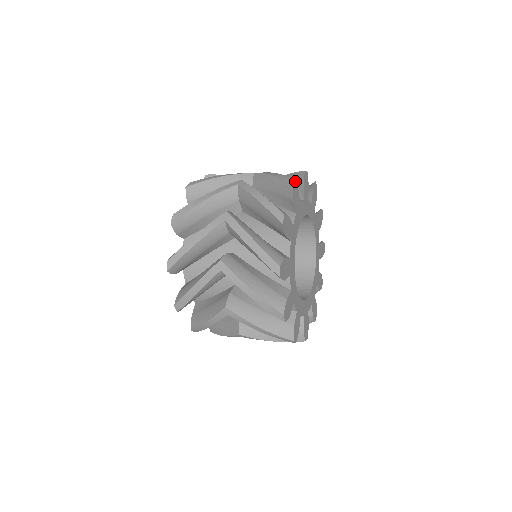
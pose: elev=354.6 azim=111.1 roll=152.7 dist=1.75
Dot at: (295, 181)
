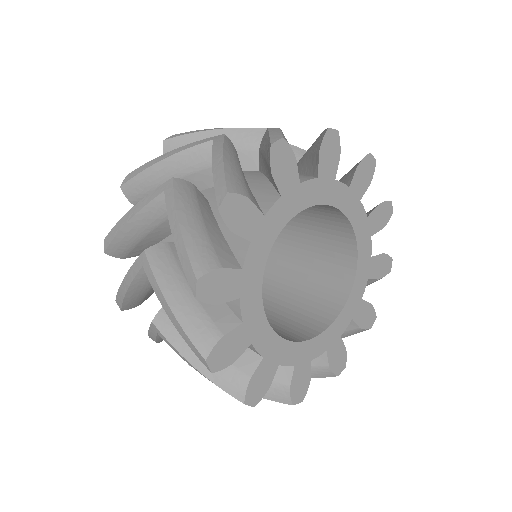
Dot at: (229, 194)
